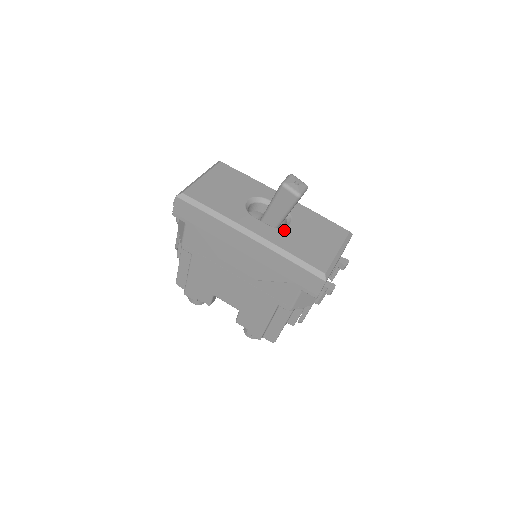
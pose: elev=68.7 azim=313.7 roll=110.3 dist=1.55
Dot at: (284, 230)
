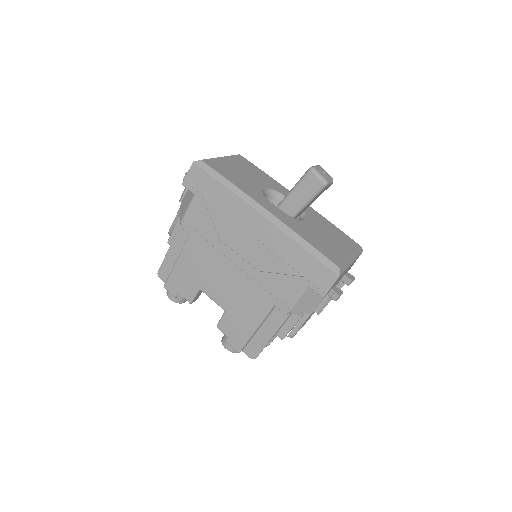
Dot at: (299, 221)
